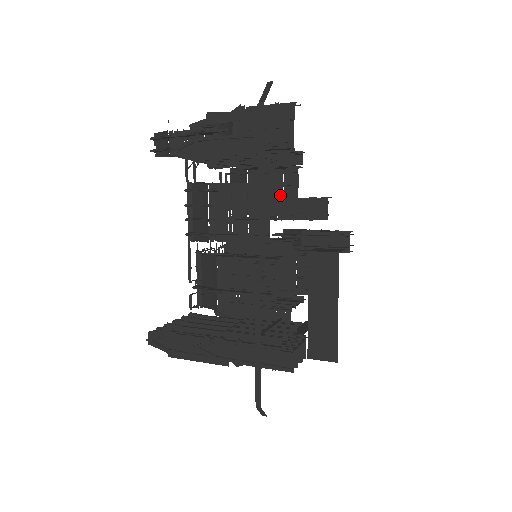
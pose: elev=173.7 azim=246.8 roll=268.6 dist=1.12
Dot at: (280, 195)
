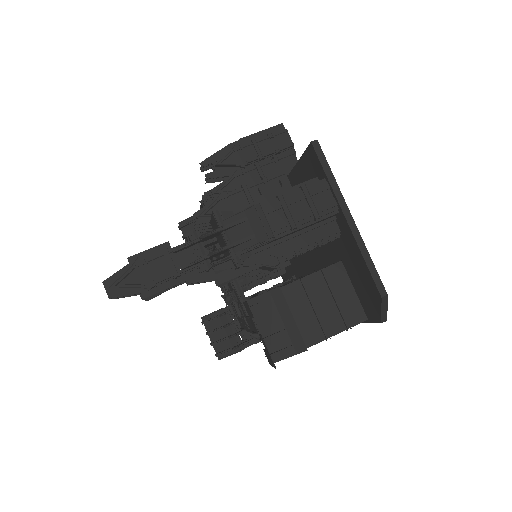
Dot at: occluded
